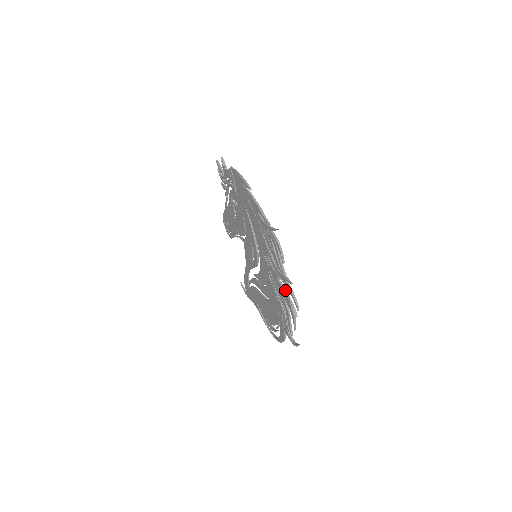
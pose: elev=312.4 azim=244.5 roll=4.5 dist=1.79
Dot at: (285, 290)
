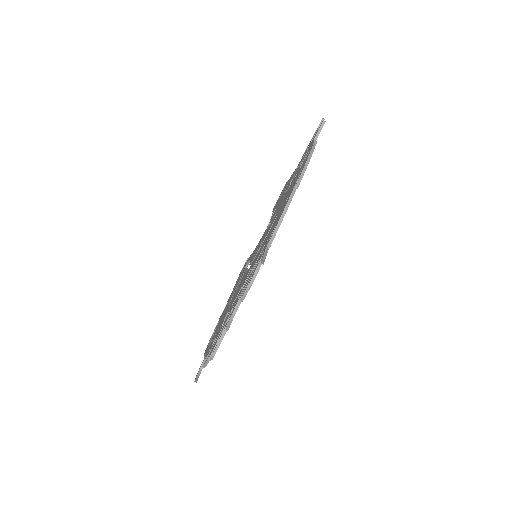
Dot at: occluded
